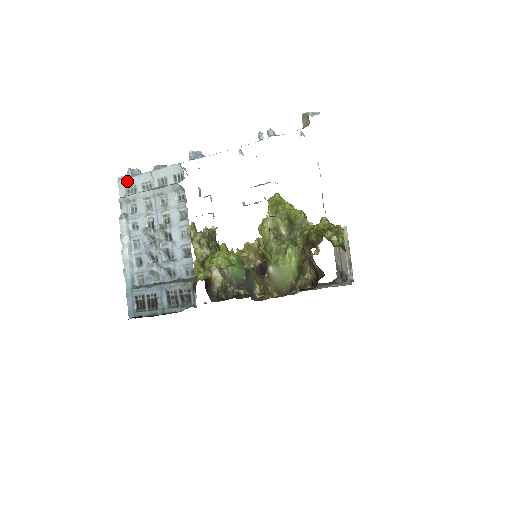
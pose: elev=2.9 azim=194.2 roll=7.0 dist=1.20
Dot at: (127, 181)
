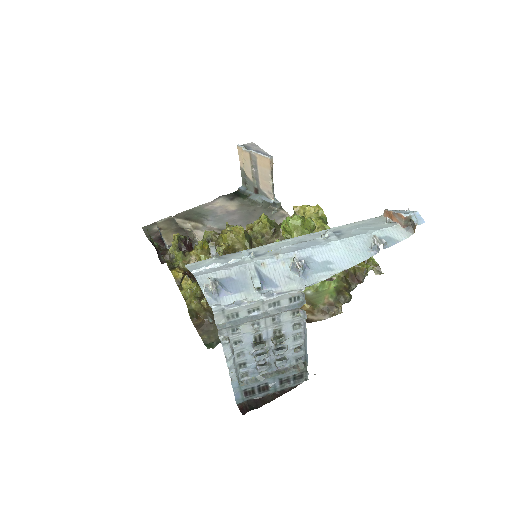
Dot at: (227, 311)
